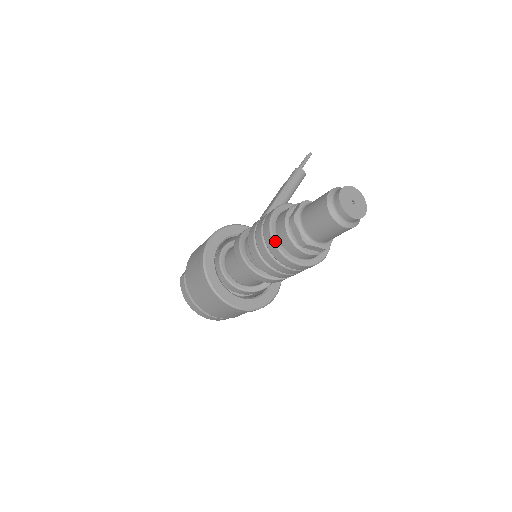
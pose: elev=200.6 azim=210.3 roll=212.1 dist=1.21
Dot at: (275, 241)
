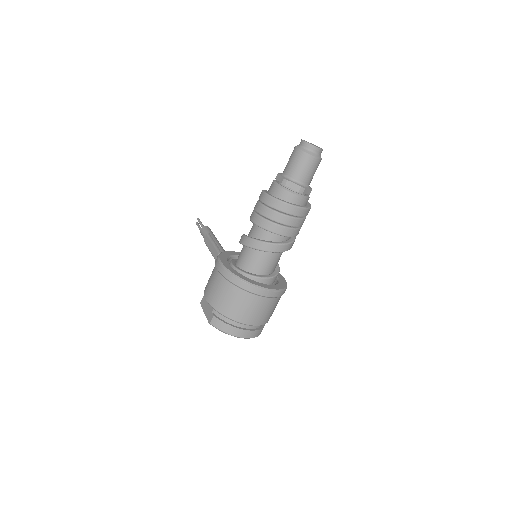
Dot at: (285, 202)
